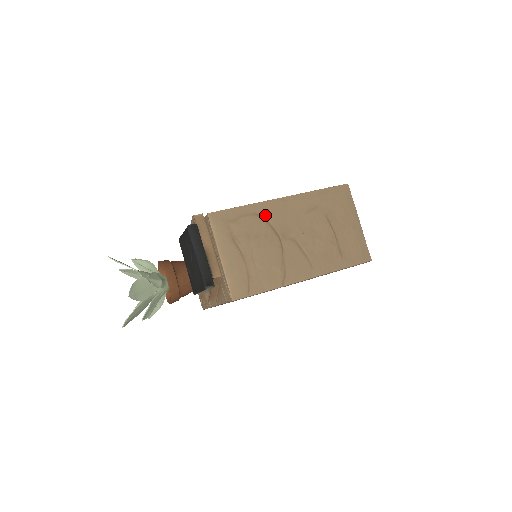
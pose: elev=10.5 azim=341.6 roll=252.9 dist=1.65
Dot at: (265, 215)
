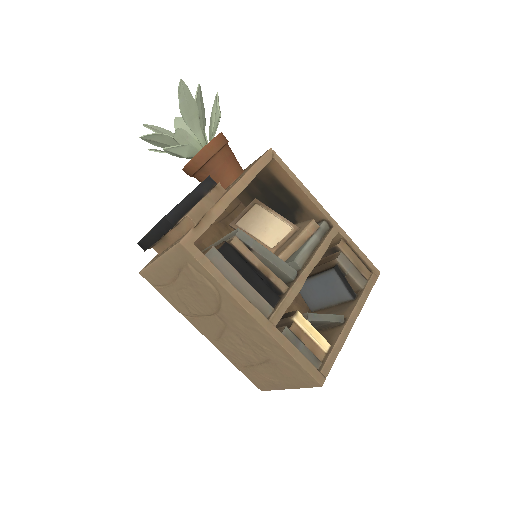
Dot at: (223, 300)
